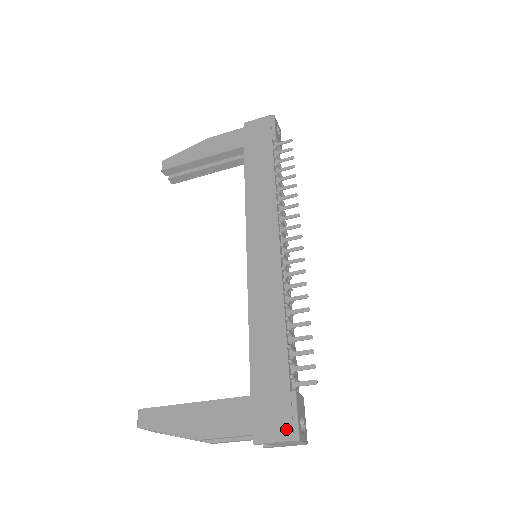
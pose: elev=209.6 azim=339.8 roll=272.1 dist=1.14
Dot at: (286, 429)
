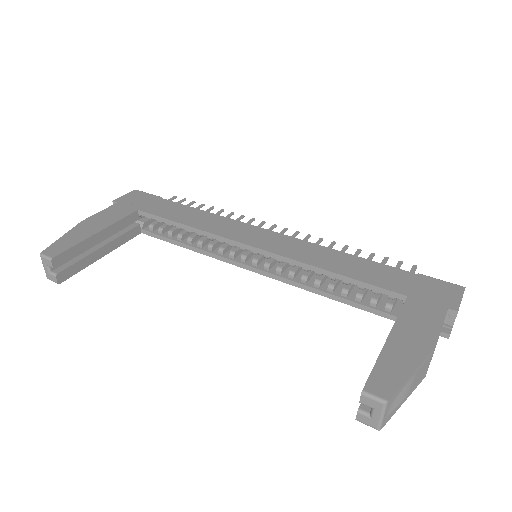
Dot at: (453, 288)
